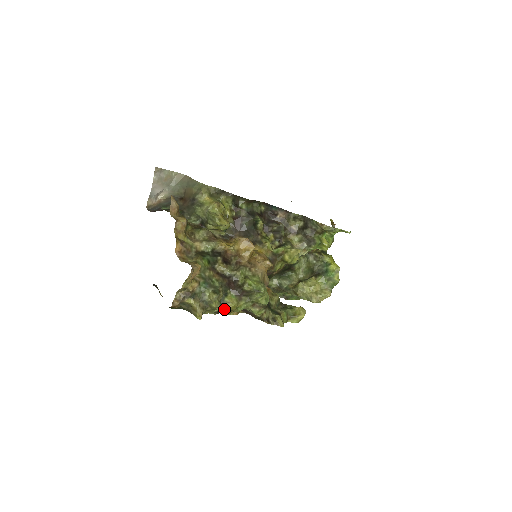
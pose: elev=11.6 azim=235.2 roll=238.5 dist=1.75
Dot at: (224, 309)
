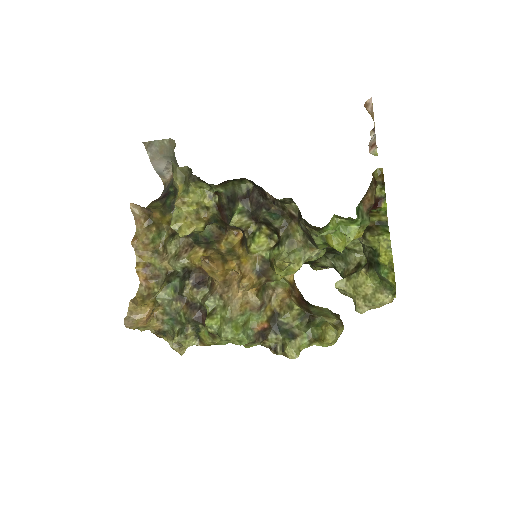
Dot at: (203, 345)
